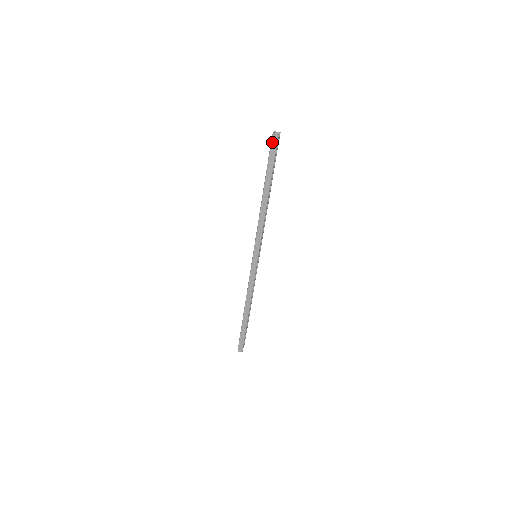
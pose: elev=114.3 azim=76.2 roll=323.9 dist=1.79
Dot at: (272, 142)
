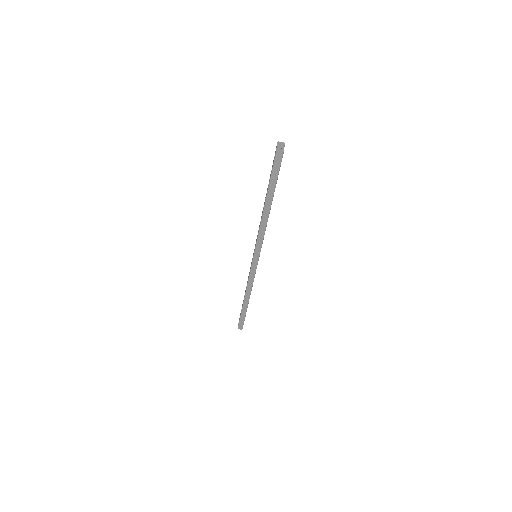
Dot at: (276, 158)
